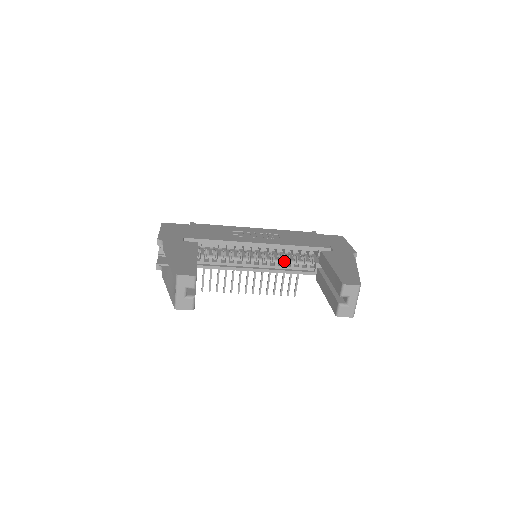
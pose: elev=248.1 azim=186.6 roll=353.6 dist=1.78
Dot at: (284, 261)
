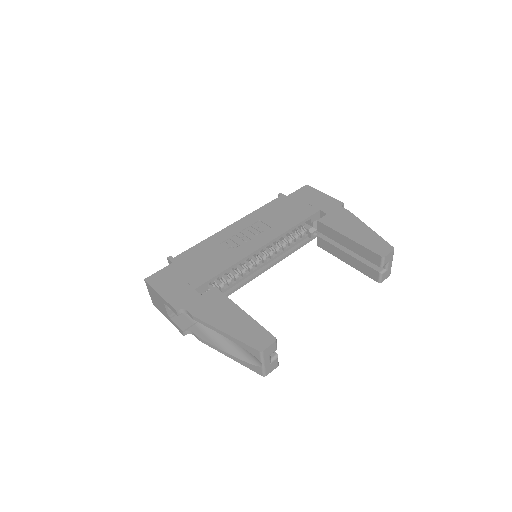
Dot at: (283, 246)
